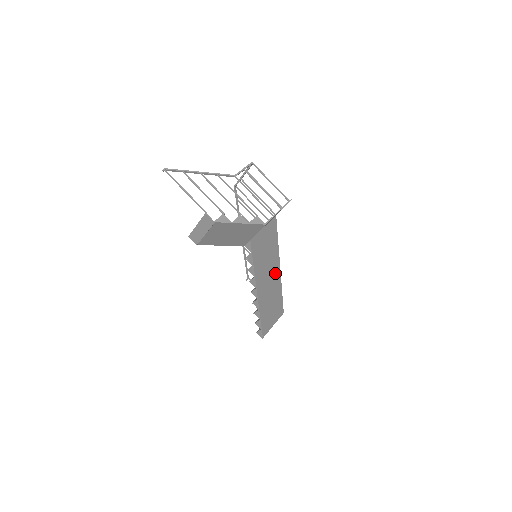
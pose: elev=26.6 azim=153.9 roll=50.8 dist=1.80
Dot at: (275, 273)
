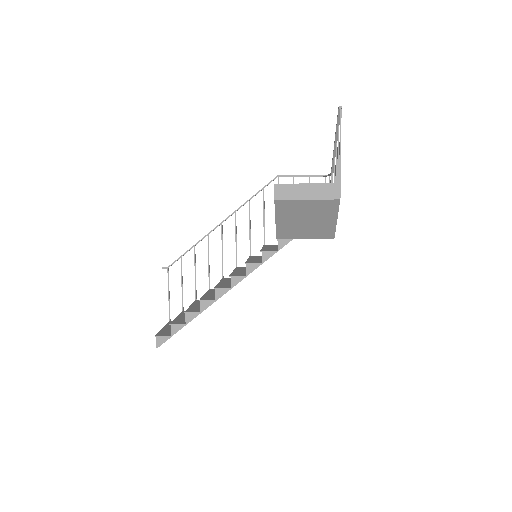
Dot at: occluded
